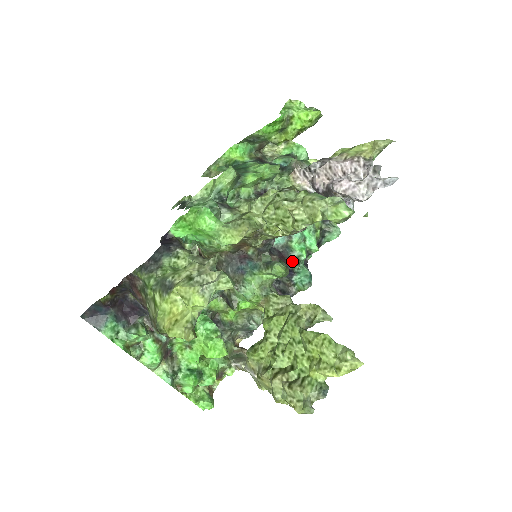
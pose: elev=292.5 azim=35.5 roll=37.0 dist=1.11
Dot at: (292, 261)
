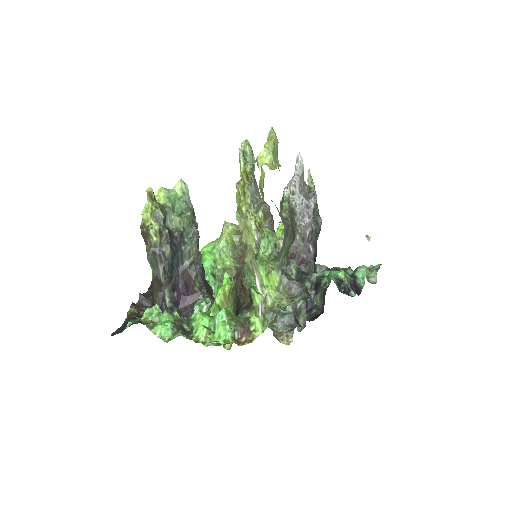
Dot at: occluded
